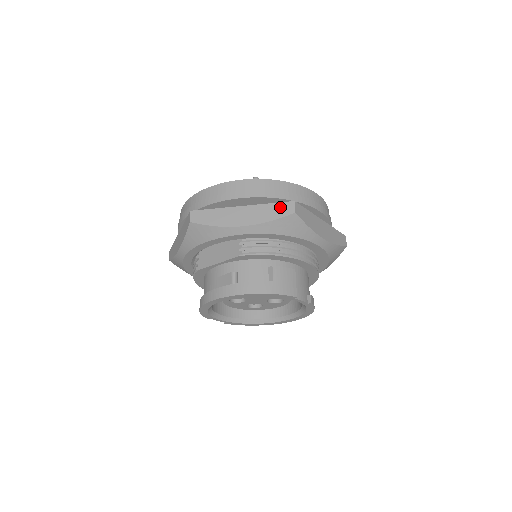
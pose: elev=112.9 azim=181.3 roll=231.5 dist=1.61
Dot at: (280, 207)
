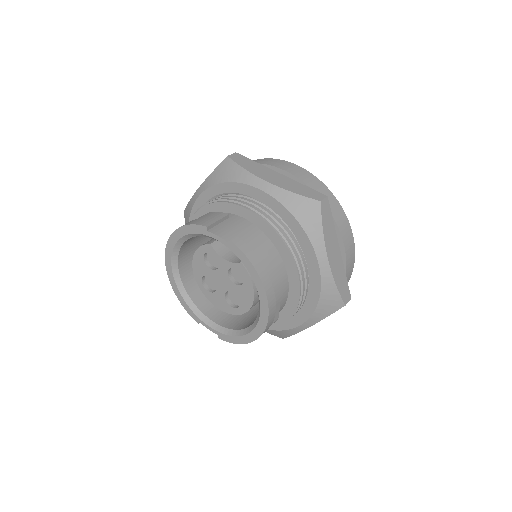
Dot at: occluded
